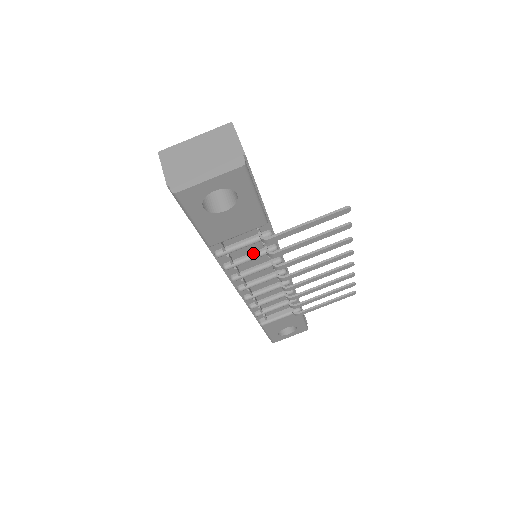
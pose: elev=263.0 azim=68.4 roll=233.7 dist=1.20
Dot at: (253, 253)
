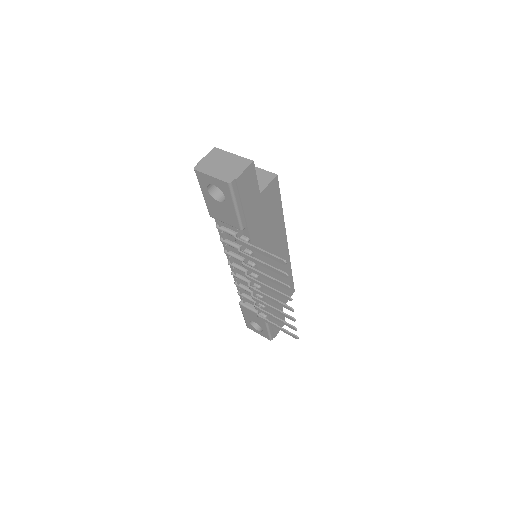
Dot at: (238, 245)
